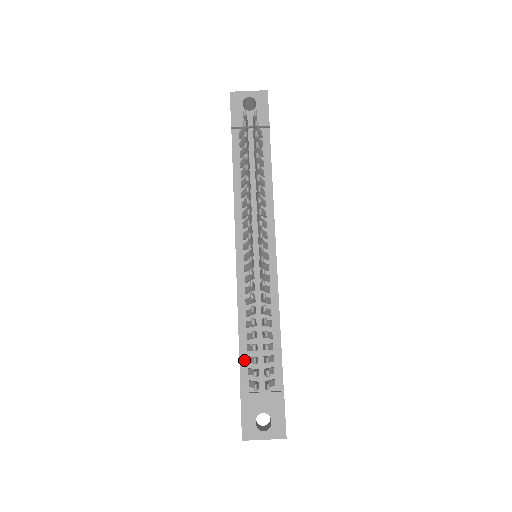
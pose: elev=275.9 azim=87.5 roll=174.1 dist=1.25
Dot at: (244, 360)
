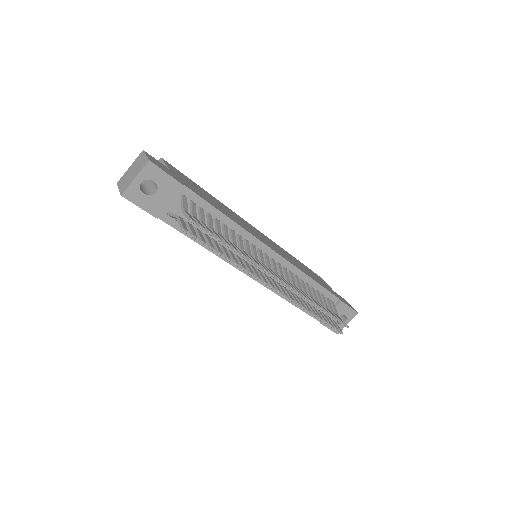
Dot at: occluded
